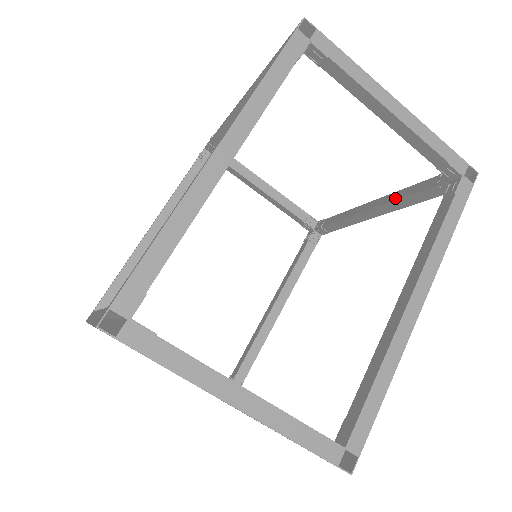
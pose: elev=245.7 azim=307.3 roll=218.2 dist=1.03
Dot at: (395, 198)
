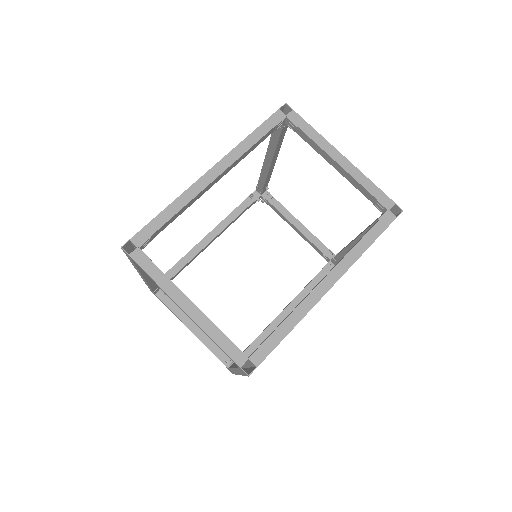
Dot at: (364, 230)
